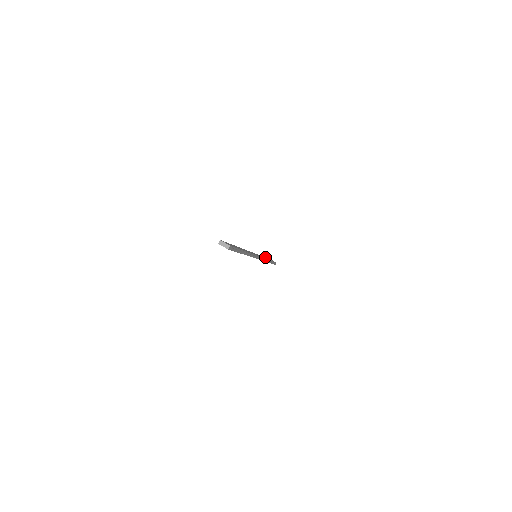
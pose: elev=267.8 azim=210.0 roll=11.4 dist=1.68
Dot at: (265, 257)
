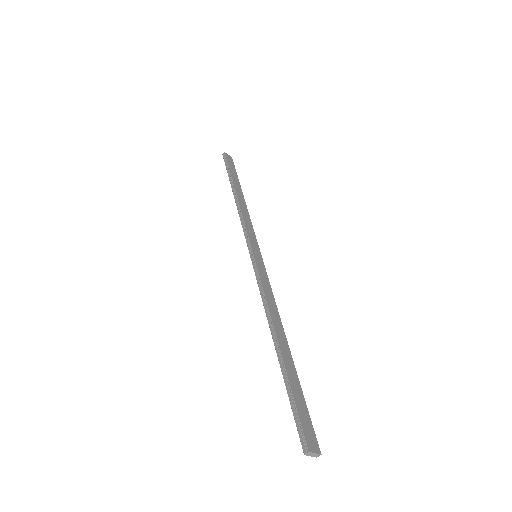
Dot at: (234, 185)
